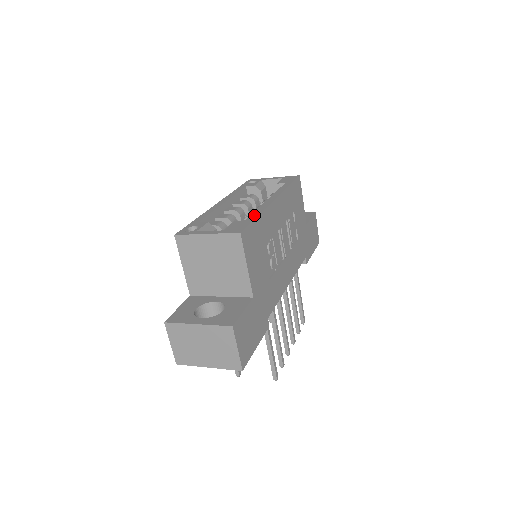
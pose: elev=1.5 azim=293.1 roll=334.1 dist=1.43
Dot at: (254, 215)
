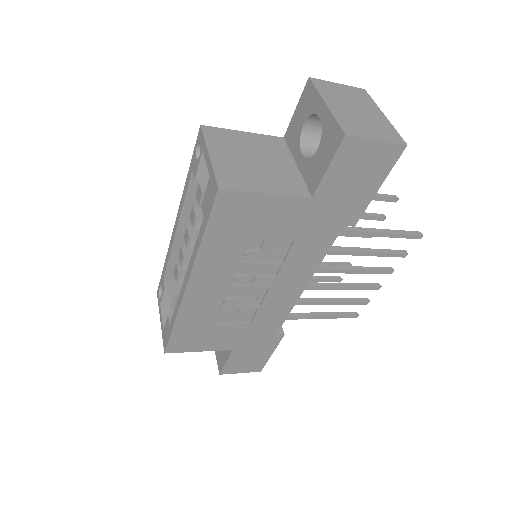
Dot at: (172, 321)
